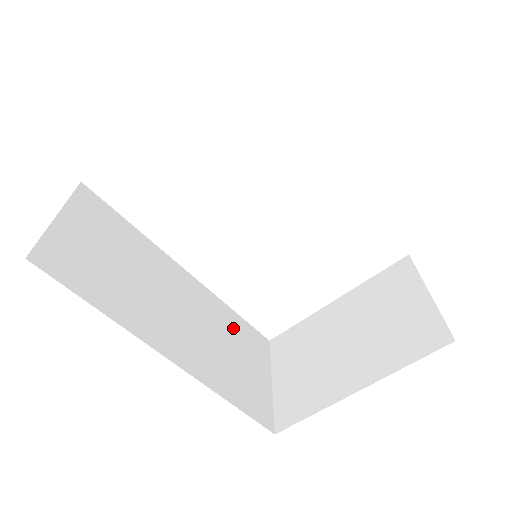
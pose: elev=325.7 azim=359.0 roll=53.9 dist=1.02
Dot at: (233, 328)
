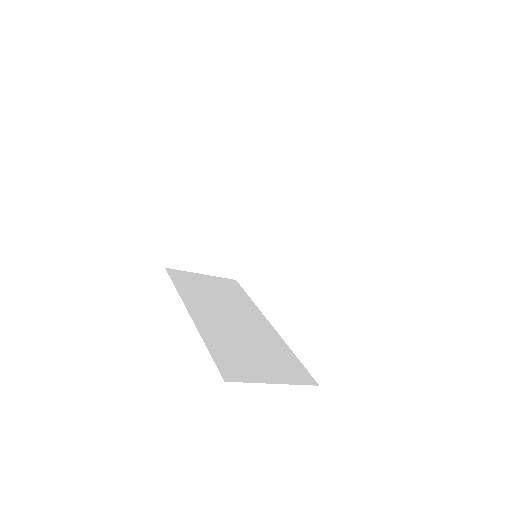
Dot at: (276, 352)
